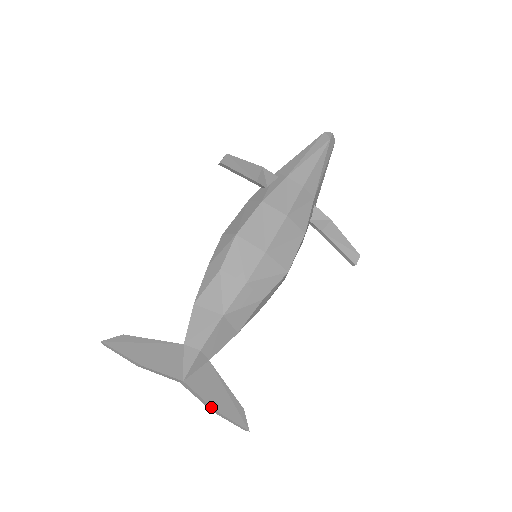
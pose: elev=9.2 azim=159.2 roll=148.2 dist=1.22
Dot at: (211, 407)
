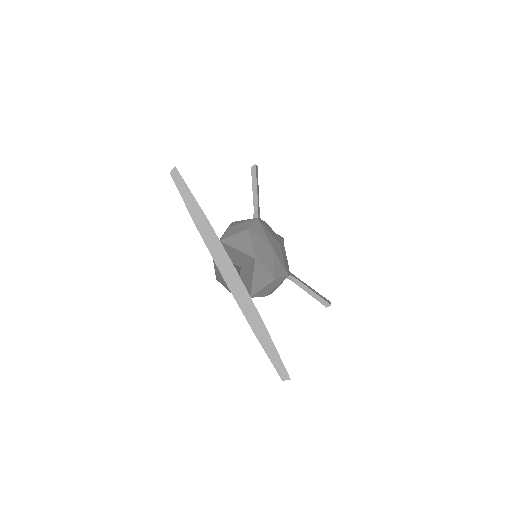
Dot at: (260, 319)
